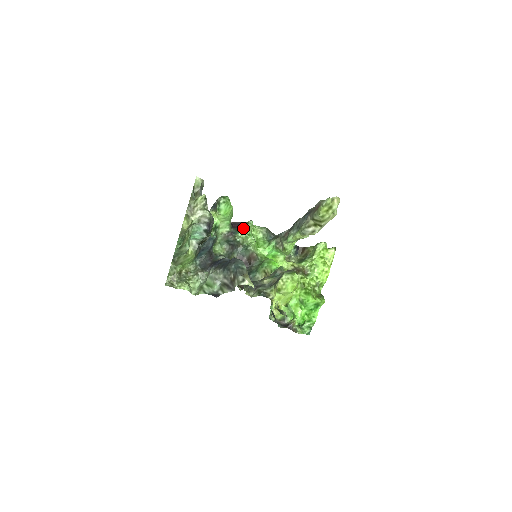
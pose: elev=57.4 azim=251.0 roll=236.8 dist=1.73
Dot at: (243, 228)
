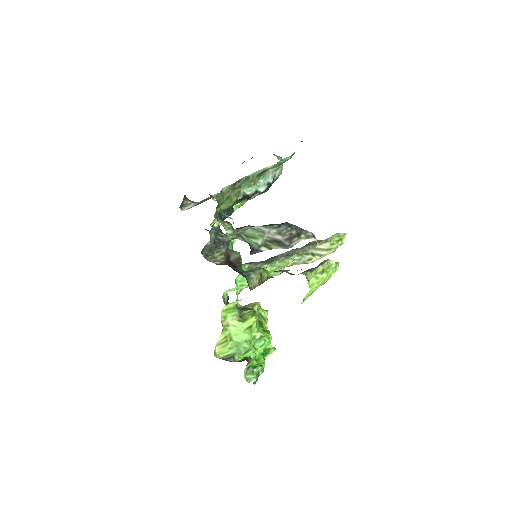
Dot at: occluded
